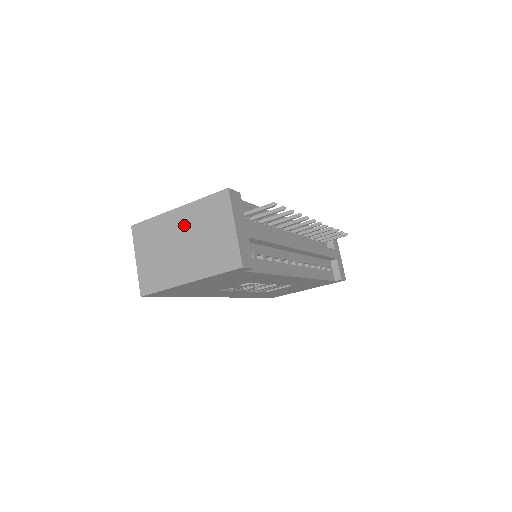
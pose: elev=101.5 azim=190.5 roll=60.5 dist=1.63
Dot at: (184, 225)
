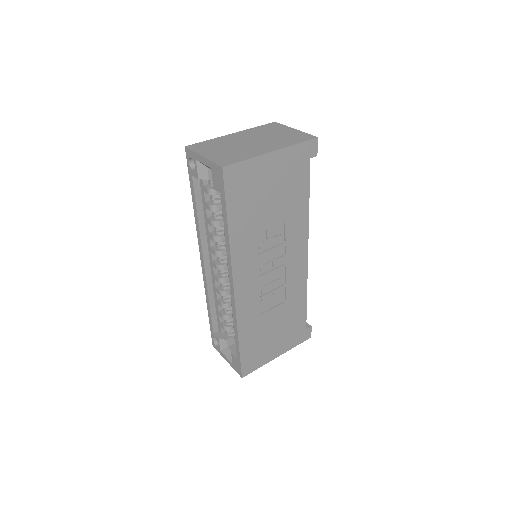
Dot at: (246, 136)
